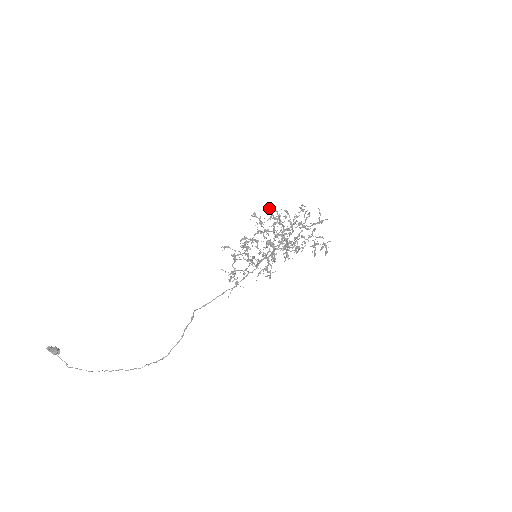
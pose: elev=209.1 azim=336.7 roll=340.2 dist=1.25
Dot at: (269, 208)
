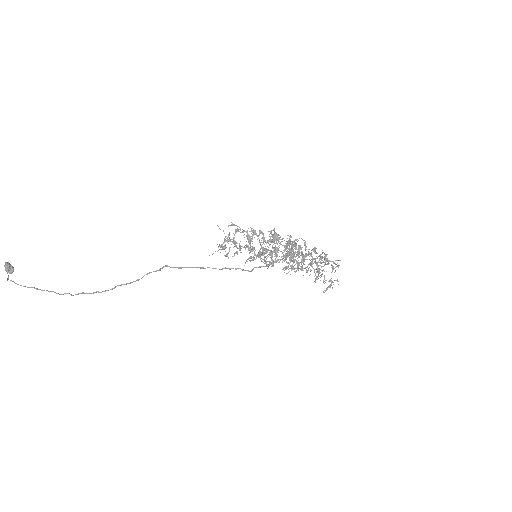
Dot at: occluded
